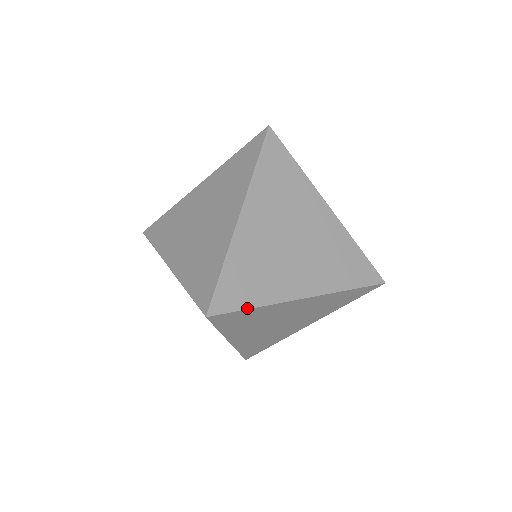
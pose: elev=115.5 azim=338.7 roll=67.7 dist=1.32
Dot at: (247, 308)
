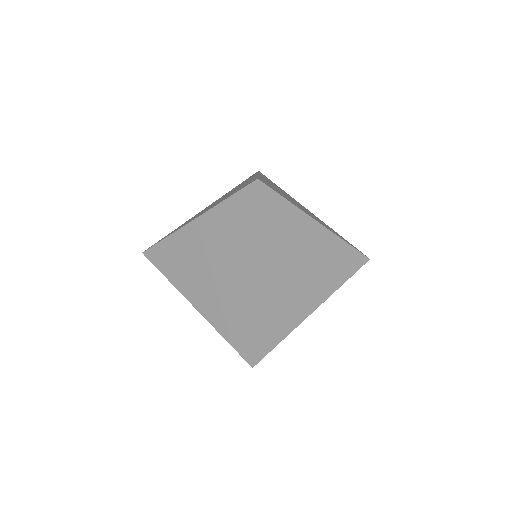
Dot at: (283, 197)
